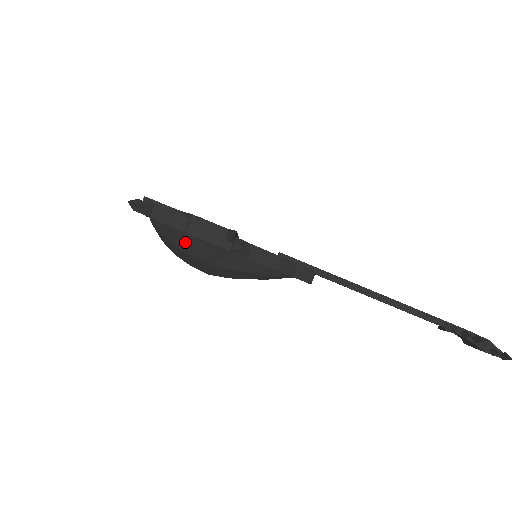
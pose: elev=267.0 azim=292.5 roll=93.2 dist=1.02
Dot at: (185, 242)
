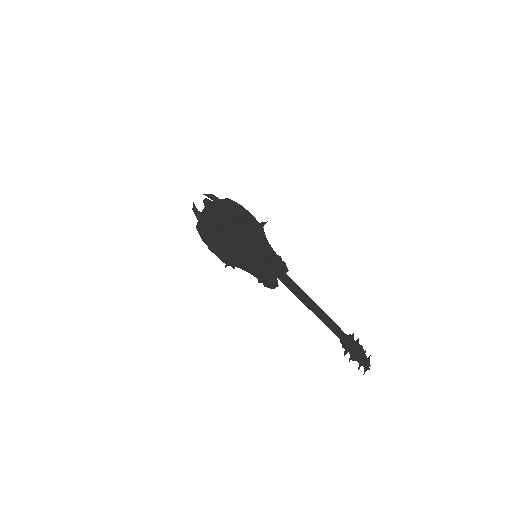
Dot at: occluded
